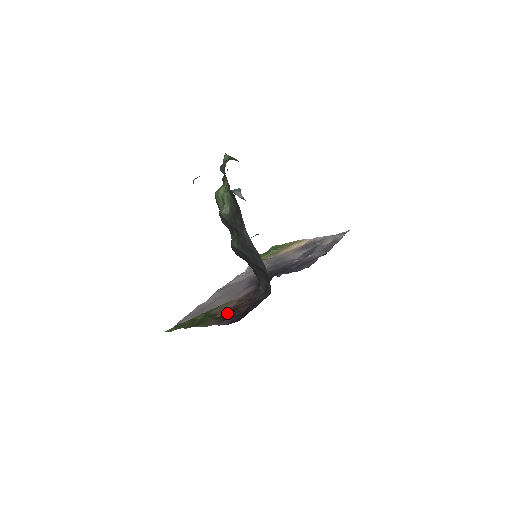
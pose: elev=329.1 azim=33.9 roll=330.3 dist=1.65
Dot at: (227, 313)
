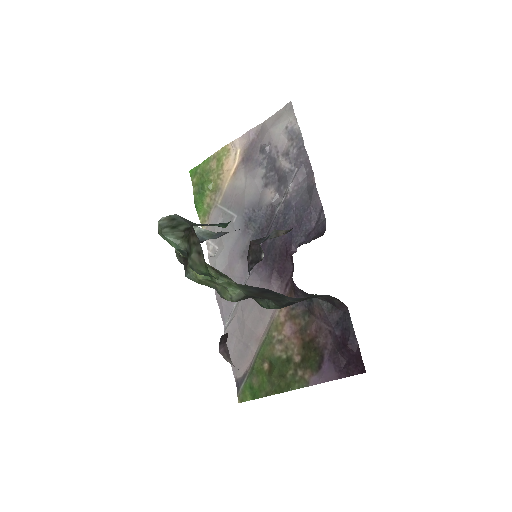
Dot at: (308, 354)
